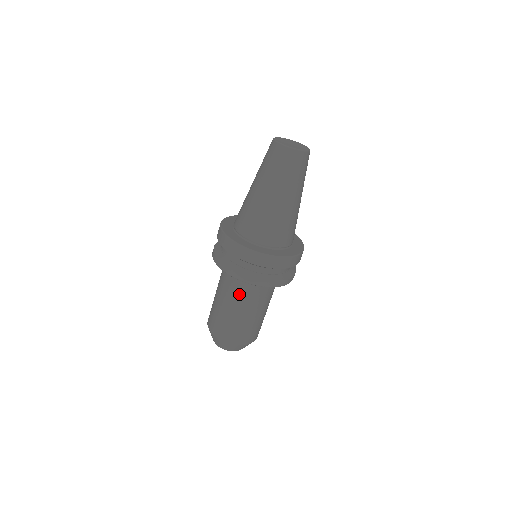
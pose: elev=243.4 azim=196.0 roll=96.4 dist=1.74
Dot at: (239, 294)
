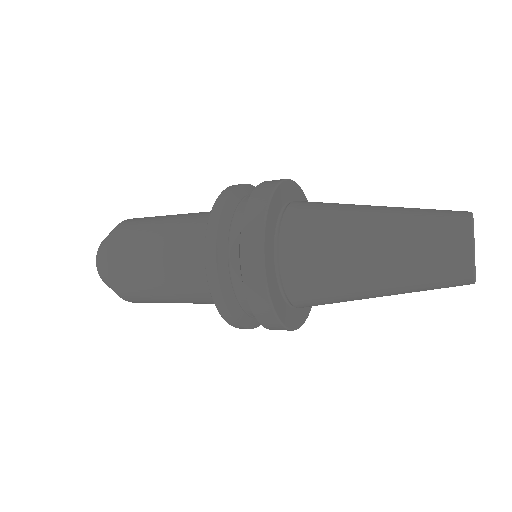
Dot at: occluded
